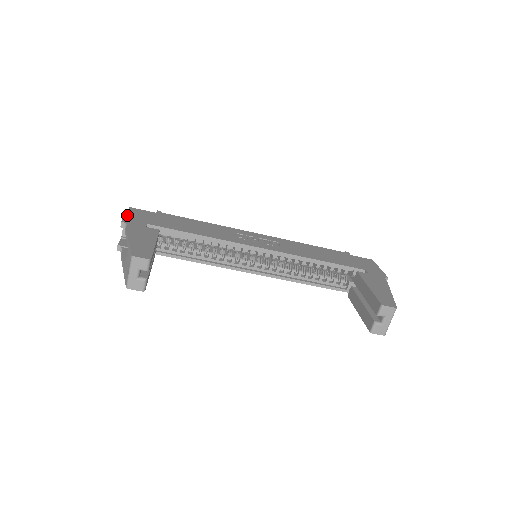
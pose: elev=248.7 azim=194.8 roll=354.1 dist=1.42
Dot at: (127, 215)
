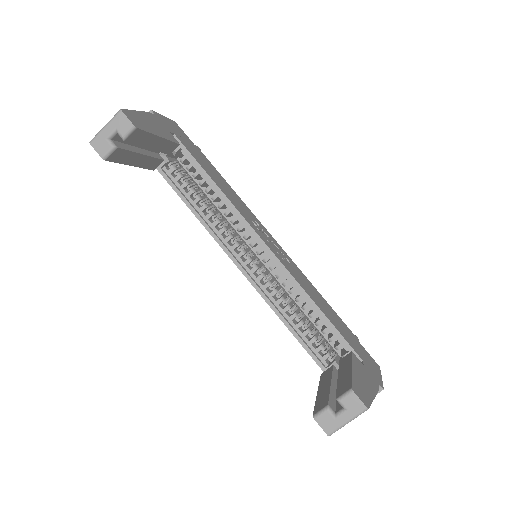
Dot at: (164, 117)
